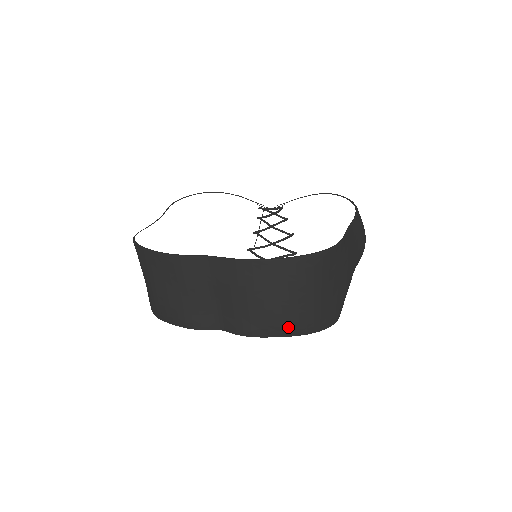
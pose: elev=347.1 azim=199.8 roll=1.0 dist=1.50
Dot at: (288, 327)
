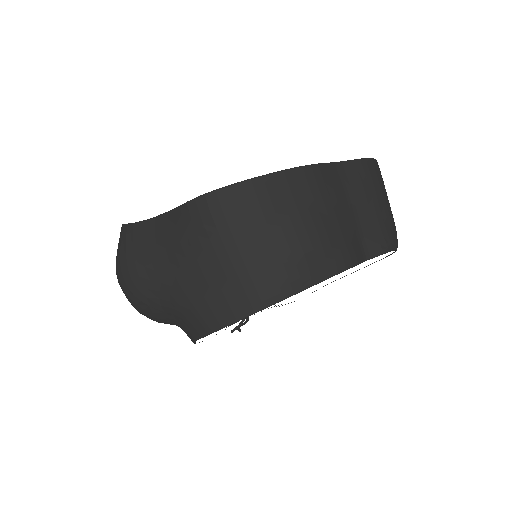
Dot at: occluded
